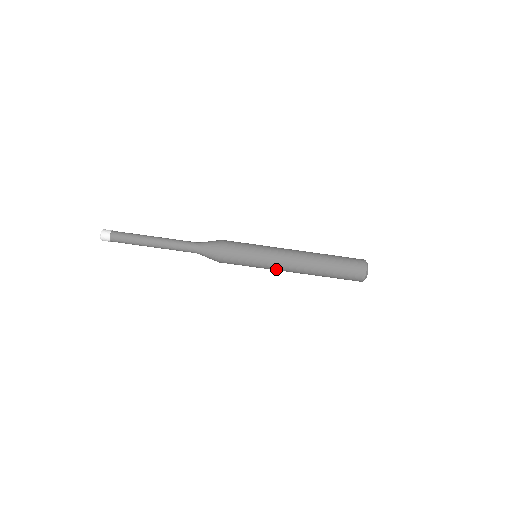
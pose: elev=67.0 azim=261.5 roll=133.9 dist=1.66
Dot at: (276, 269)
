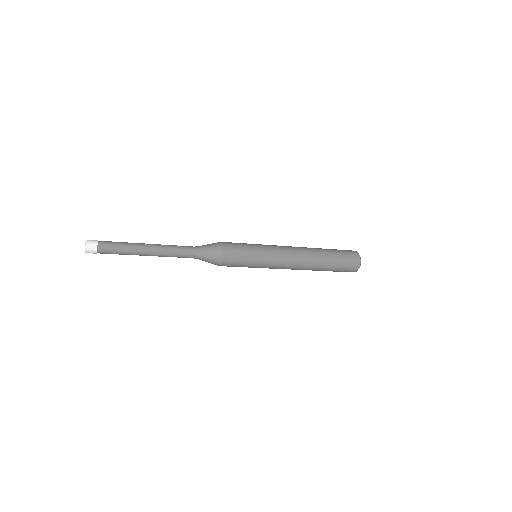
Dot at: occluded
